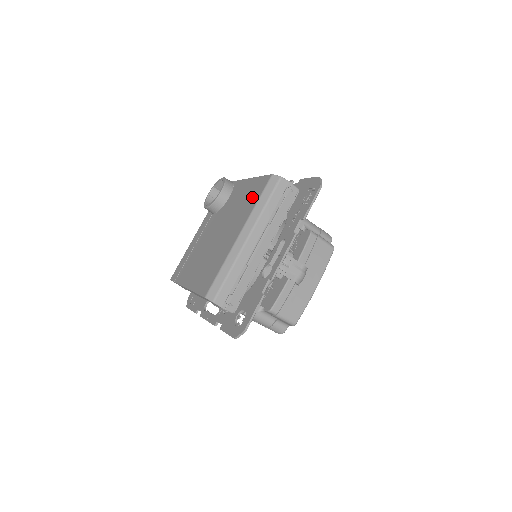
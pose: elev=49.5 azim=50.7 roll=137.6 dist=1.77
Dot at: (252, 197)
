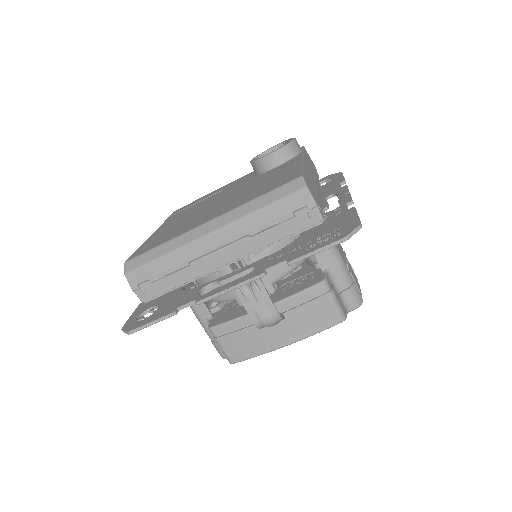
Dot at: (266, 187)
